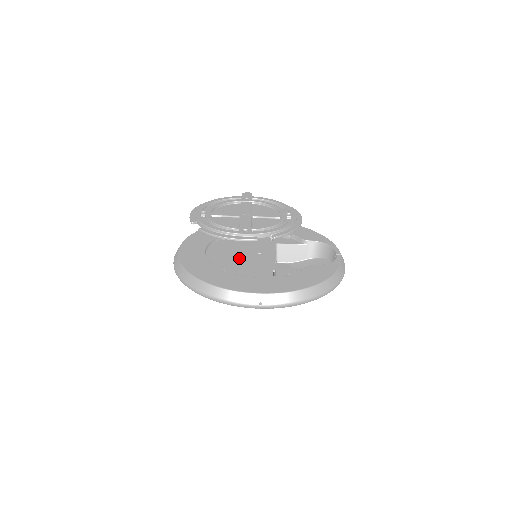
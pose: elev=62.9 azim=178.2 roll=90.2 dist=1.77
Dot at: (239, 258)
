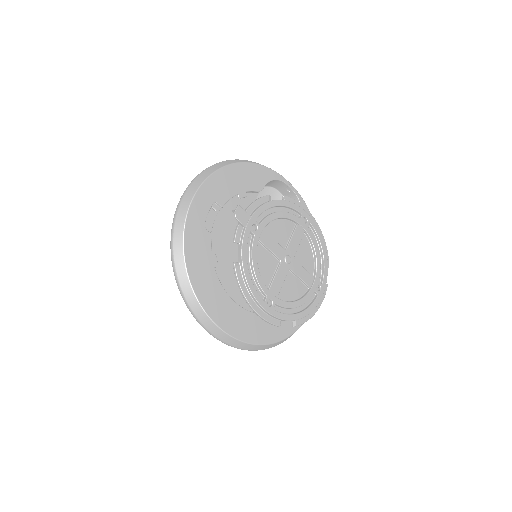
Dot at: occluded
